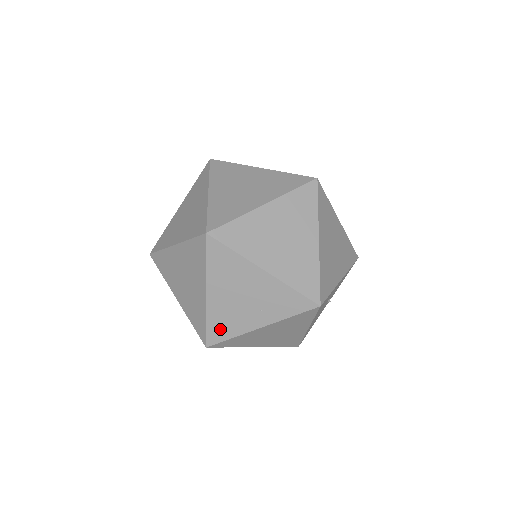
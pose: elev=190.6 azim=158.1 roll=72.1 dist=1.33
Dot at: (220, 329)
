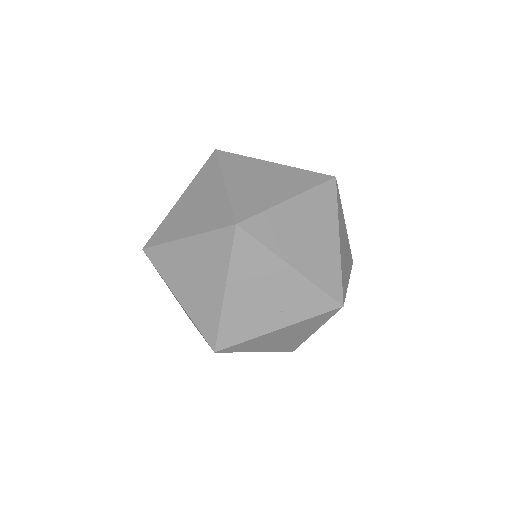
Dot at: (234, 331)
